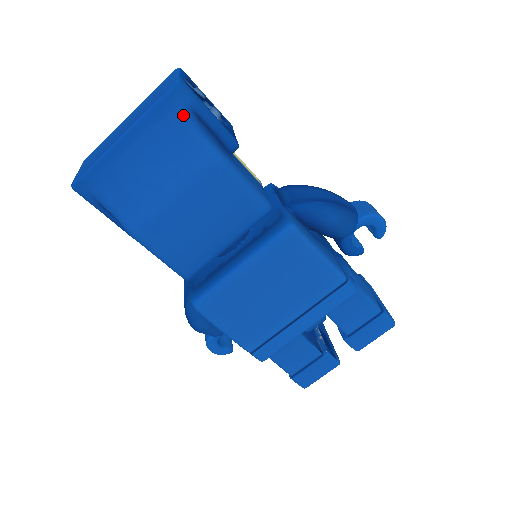
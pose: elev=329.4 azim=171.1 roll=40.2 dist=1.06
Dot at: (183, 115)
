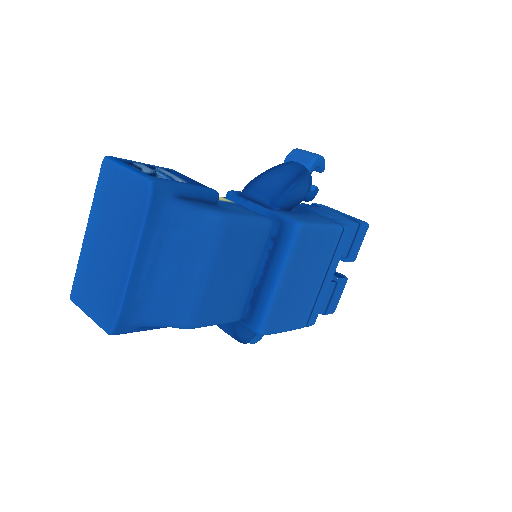
Dot at: (174, 207)
